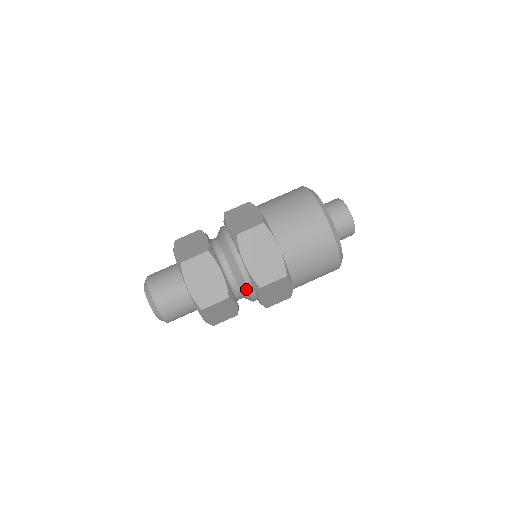
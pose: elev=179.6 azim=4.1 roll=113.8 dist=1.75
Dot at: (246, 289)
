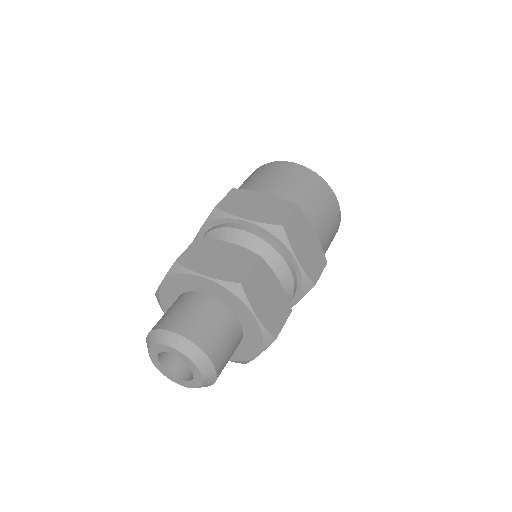
Dot at: (272, 252)
